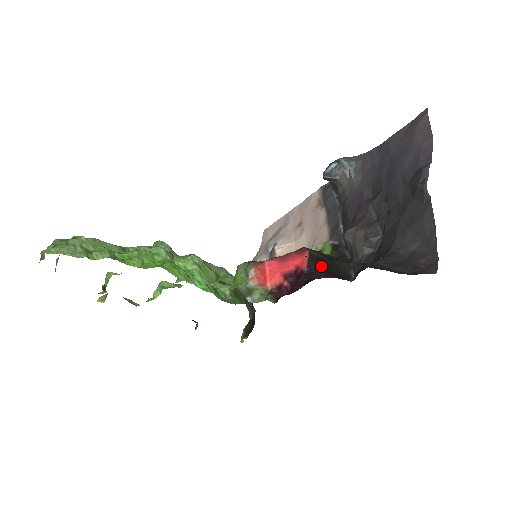
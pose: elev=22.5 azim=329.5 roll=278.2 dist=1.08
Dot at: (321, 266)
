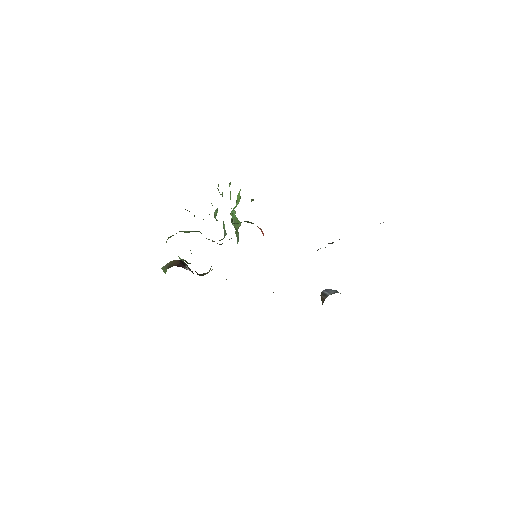
Dot at: occluded
